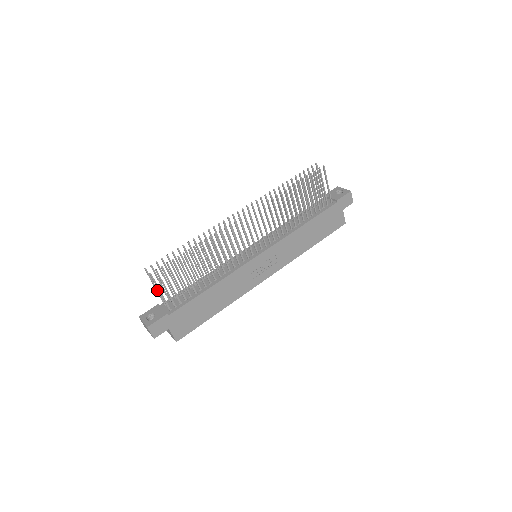
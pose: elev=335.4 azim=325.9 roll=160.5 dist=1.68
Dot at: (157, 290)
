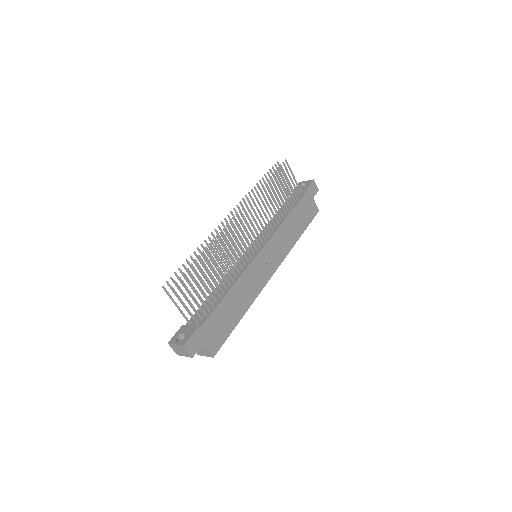
Dot at: (179, 308)
